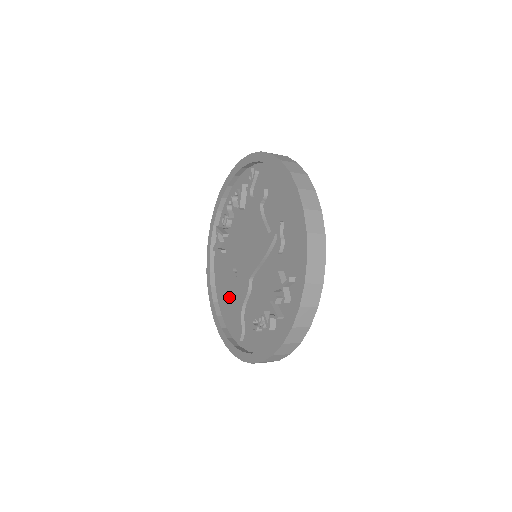
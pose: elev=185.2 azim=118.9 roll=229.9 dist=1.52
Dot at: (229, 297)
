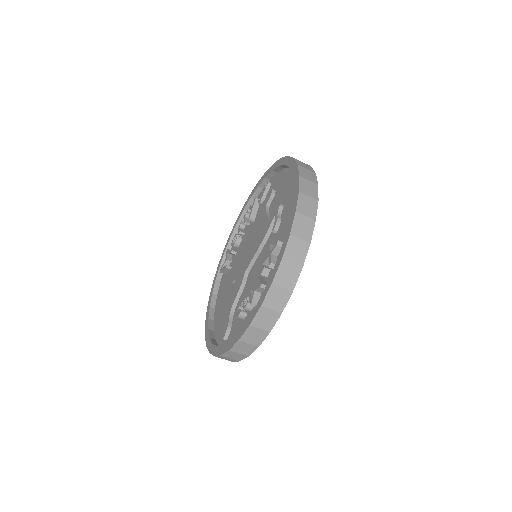
Dot at: (224, 307)
